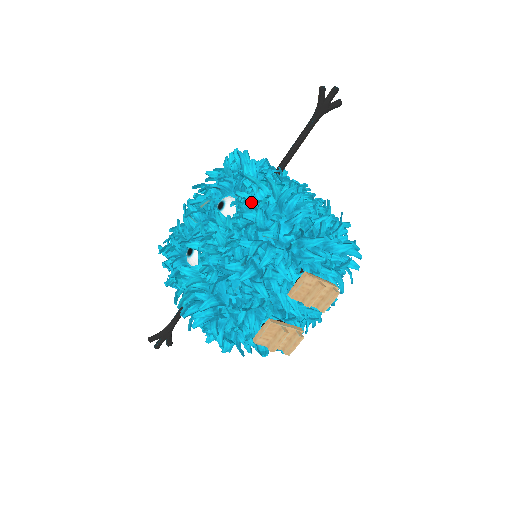
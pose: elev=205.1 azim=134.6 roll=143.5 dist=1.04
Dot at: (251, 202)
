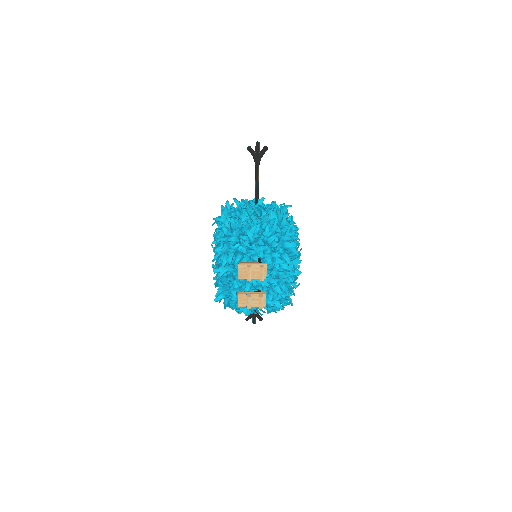
Dot at: occluded
